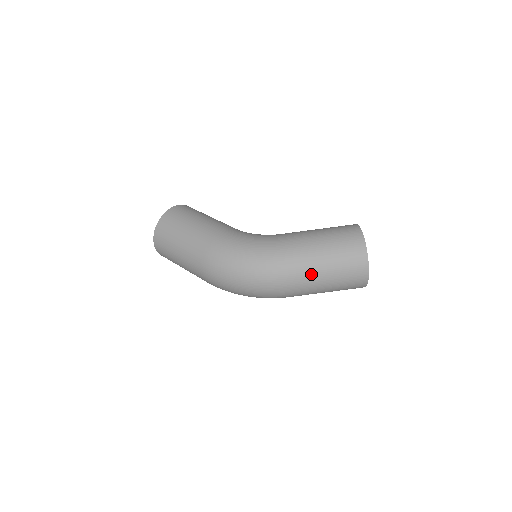
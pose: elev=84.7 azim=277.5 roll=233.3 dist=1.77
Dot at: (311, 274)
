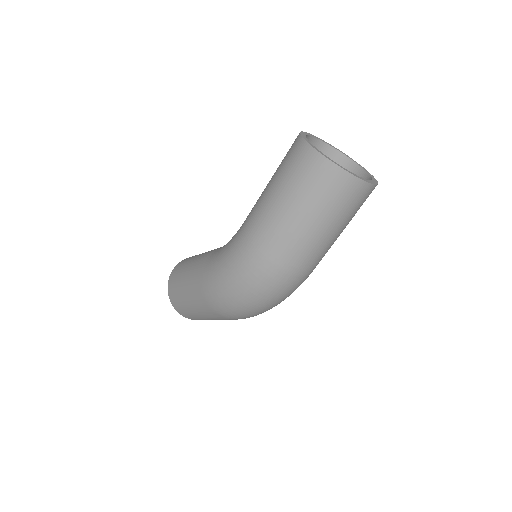
Dot at: (295, 237)
